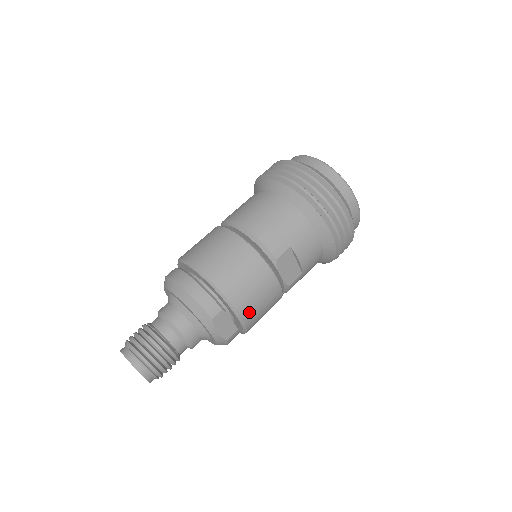
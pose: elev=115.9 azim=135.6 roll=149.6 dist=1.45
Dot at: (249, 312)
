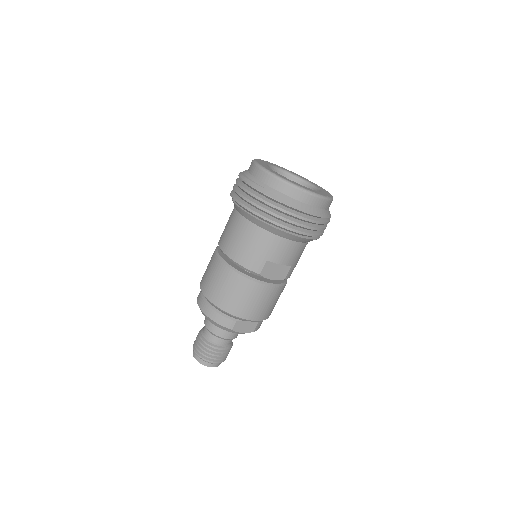
Dot at: (257, 314)
